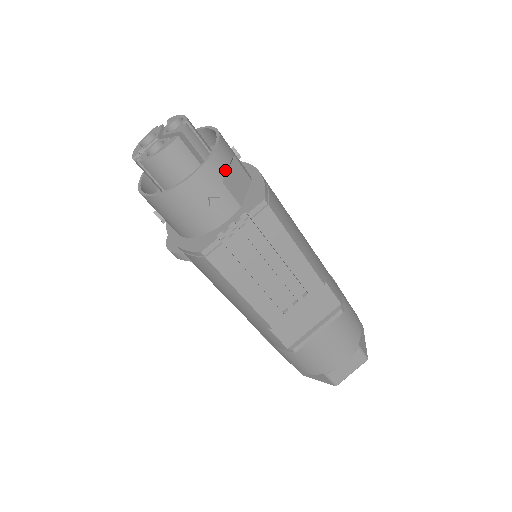
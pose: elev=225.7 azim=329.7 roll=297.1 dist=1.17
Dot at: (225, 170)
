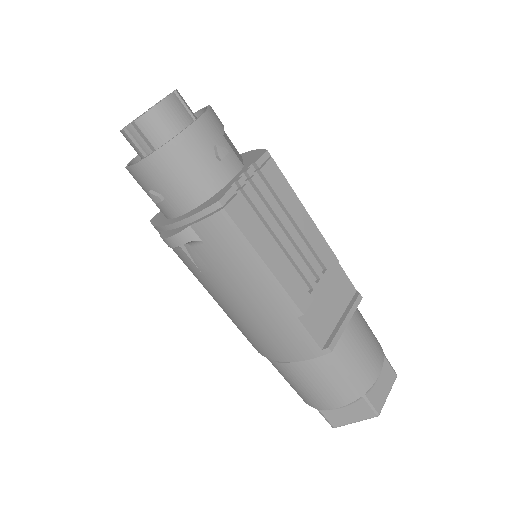
Dot at: (222, 127)
